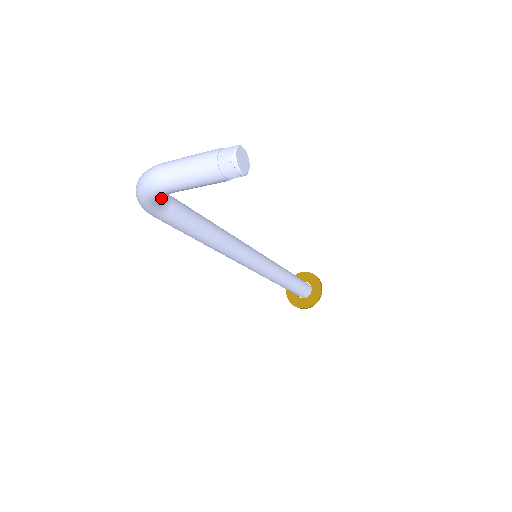
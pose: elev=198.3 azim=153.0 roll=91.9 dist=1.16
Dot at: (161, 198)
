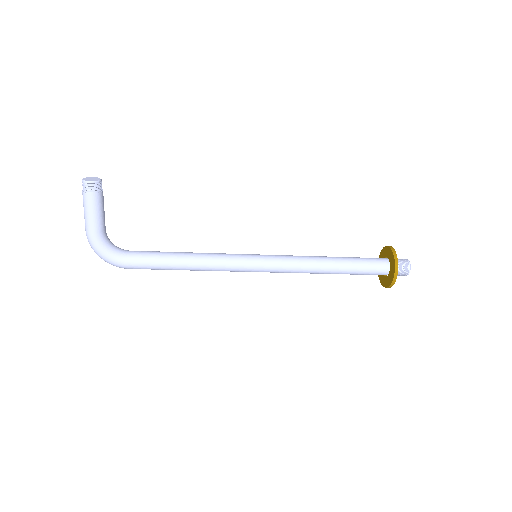
Dot at: (105, 246)
